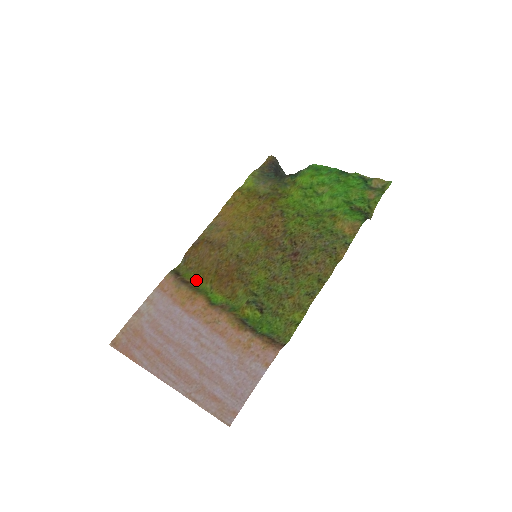
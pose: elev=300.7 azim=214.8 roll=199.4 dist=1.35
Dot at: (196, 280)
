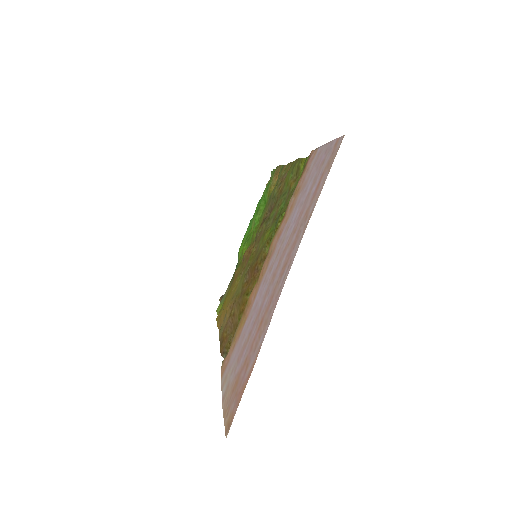
Dot at: occluded
